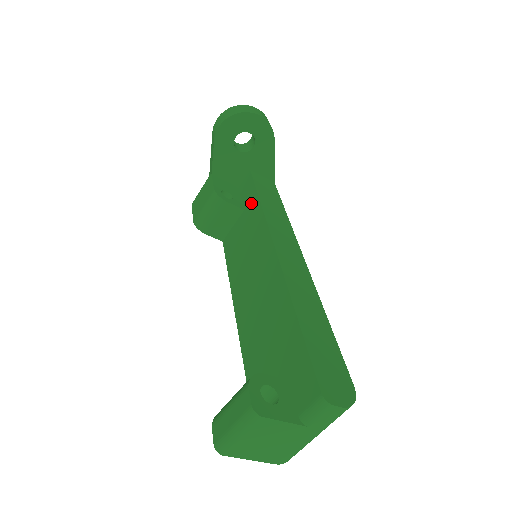
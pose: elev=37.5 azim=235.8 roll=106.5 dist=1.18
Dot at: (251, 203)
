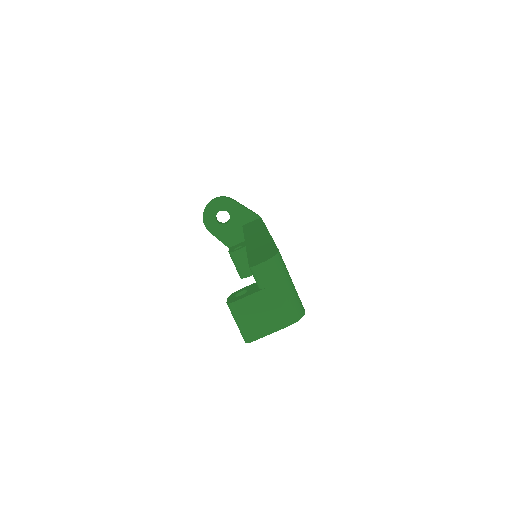
Dot at: occluded
